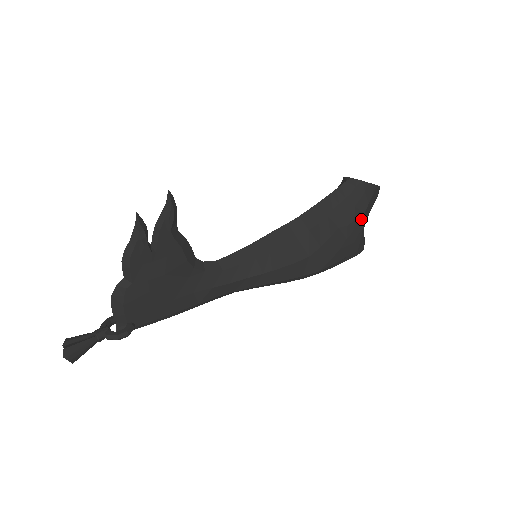
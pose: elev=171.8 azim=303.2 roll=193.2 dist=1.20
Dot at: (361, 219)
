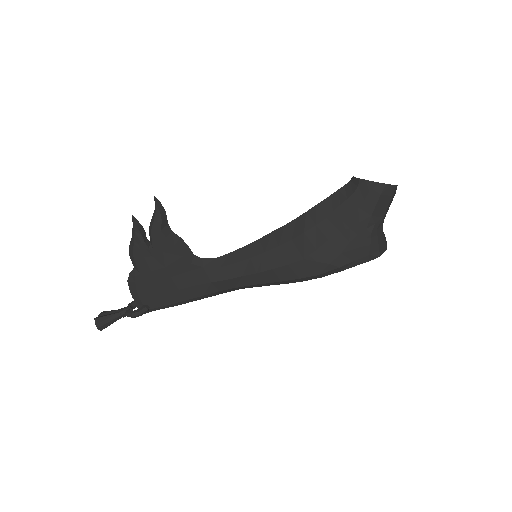
Dot at: (368, 221)
